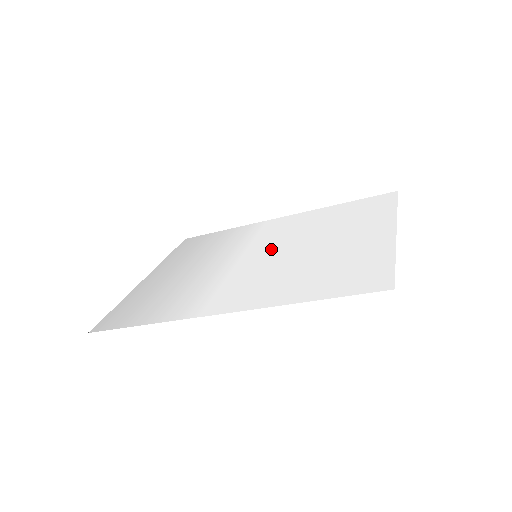
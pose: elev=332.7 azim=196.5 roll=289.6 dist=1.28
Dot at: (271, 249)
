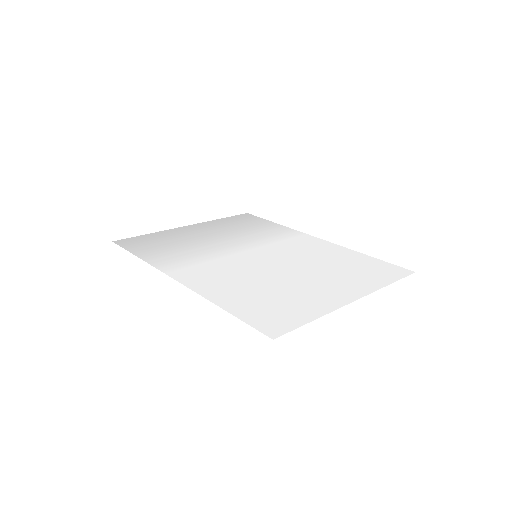
Dot at: (271, 257)
